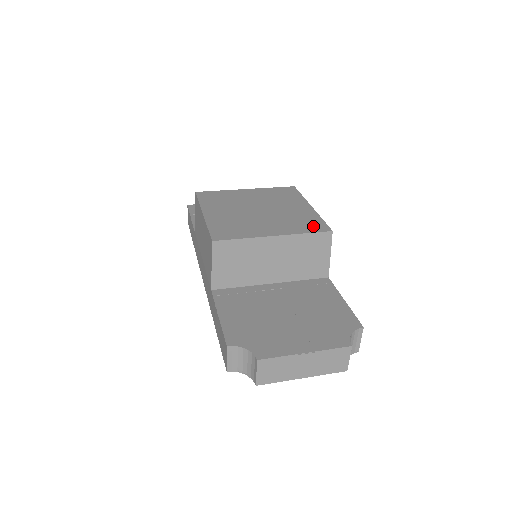
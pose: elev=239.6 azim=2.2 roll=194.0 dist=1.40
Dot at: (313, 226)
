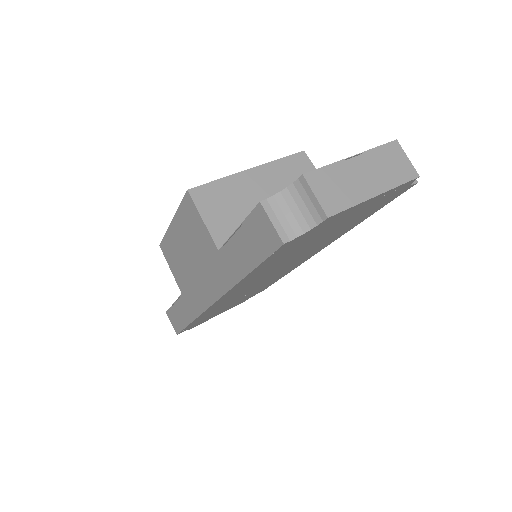
Dot at: occluded
